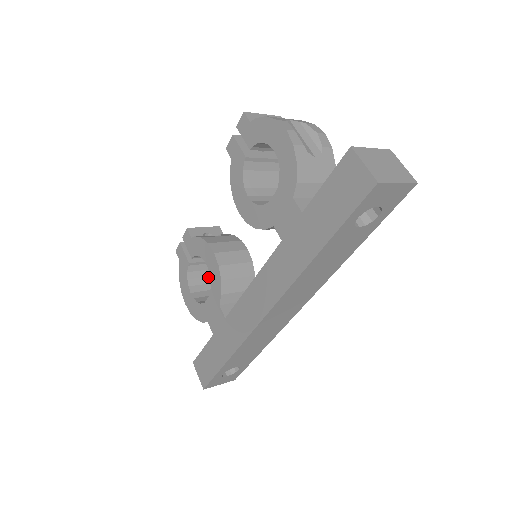
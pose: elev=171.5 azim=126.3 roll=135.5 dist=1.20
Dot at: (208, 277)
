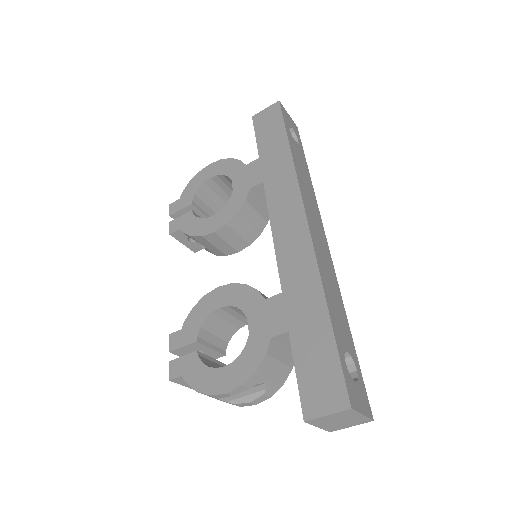
Dot at: occluded
